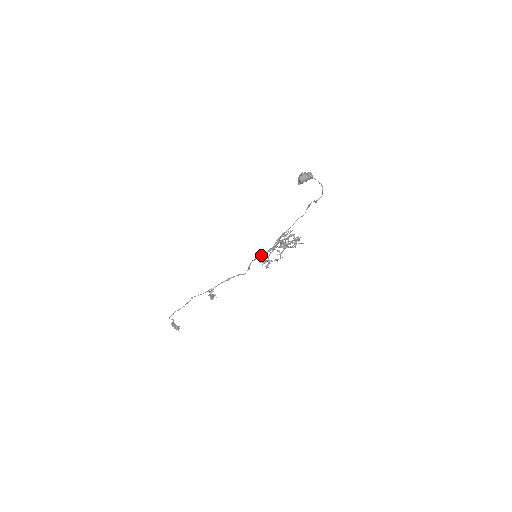
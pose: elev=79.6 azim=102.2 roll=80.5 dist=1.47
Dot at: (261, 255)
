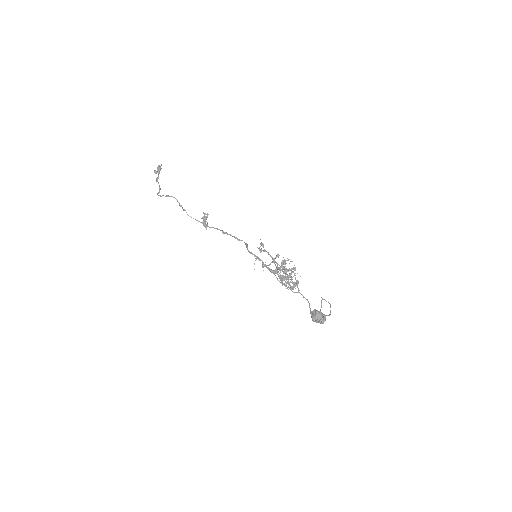
Dot at: occluded
